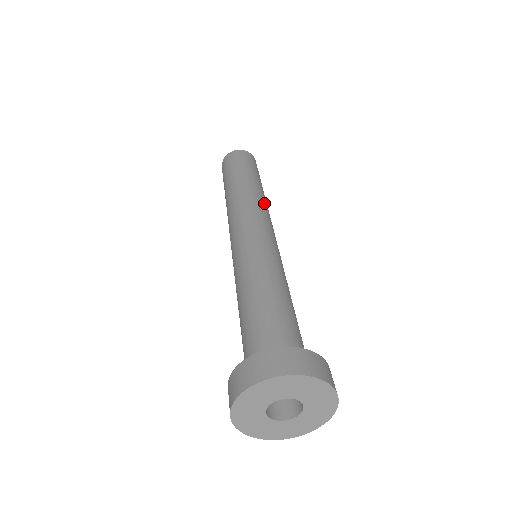
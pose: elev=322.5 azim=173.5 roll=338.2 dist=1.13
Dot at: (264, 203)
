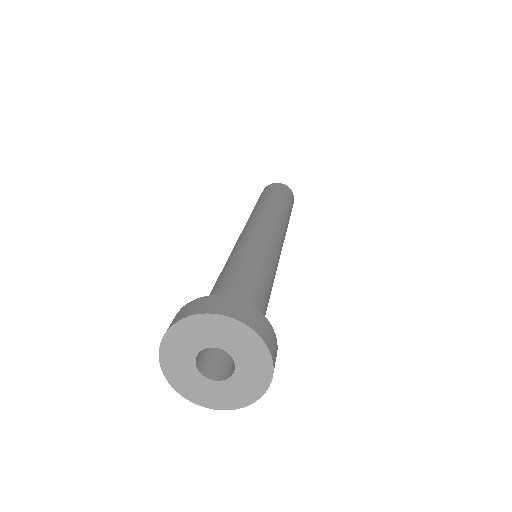
Dot at: (266, 211)
